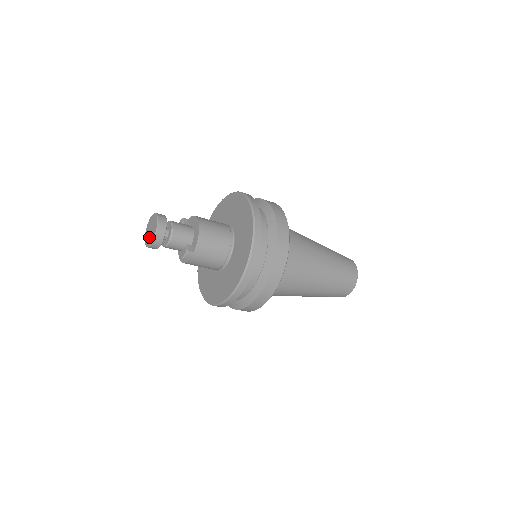
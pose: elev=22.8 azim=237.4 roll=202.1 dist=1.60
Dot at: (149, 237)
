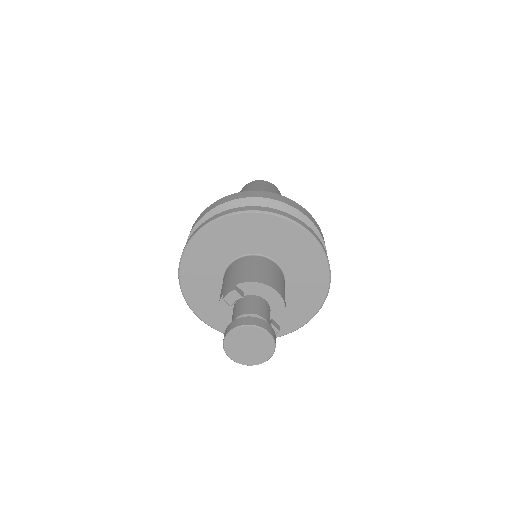
Dot at: (250, 355)
